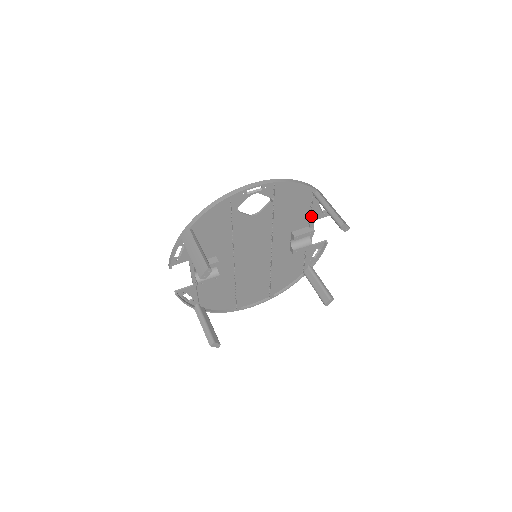
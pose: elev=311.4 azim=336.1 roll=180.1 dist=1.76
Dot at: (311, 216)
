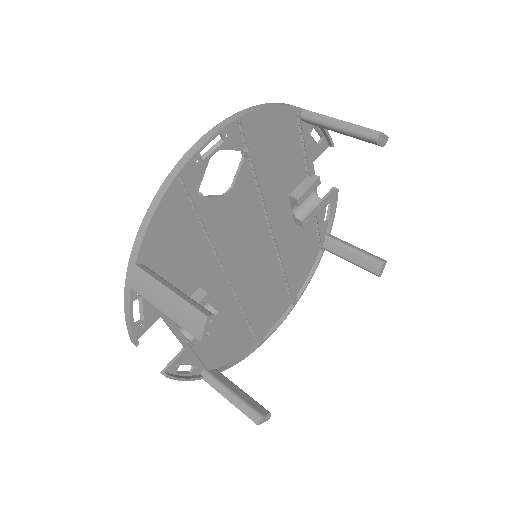
Dot at: (307, 157)
